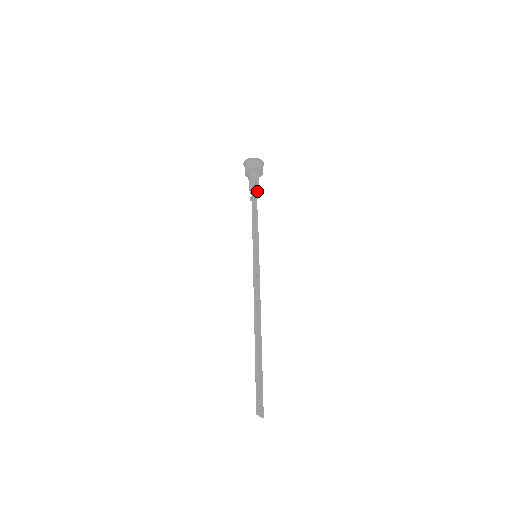
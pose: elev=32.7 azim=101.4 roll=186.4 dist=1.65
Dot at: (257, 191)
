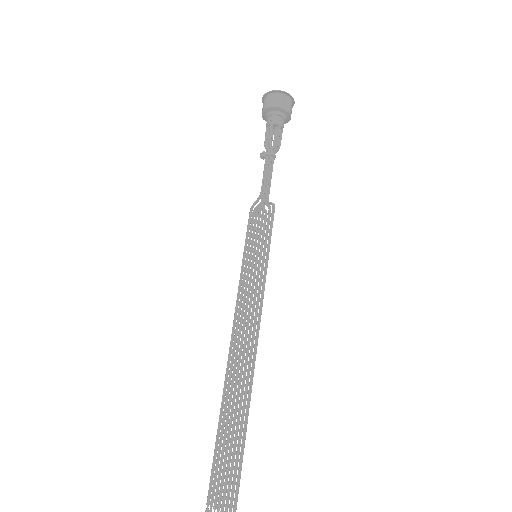
Dot at: (278, 150)
